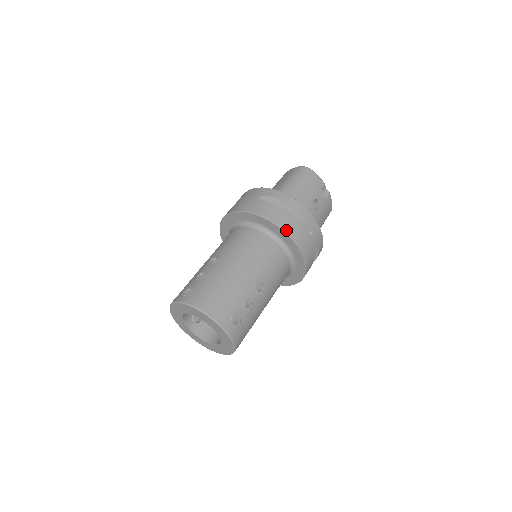
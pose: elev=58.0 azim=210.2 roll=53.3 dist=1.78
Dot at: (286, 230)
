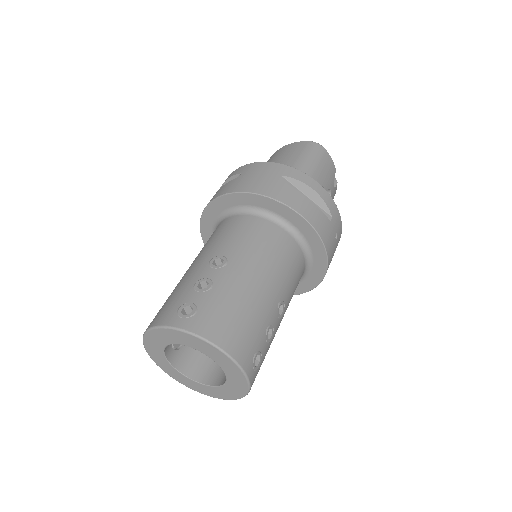
Dot at: (318, 231)
